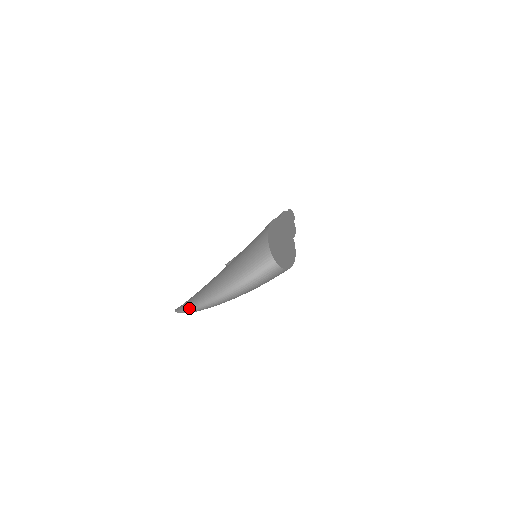
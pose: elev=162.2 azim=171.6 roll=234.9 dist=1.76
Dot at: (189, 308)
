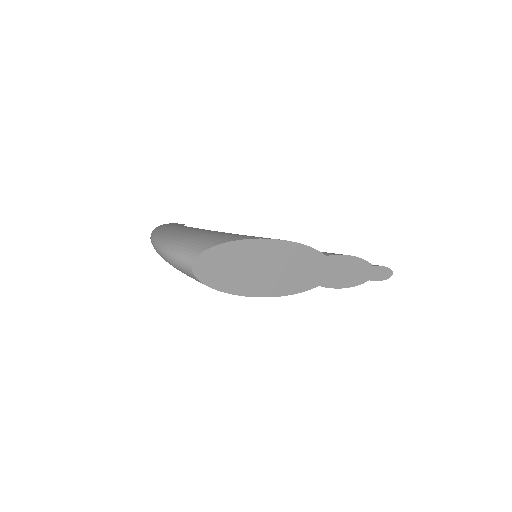
Dot at: occluded
